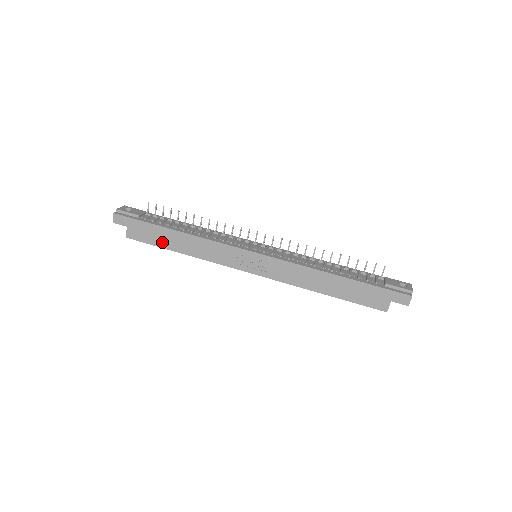
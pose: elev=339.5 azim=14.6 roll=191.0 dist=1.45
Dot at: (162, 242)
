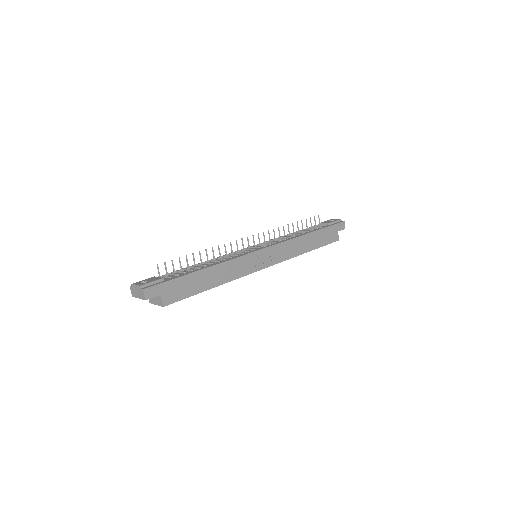
Dot at: (197, 288)
